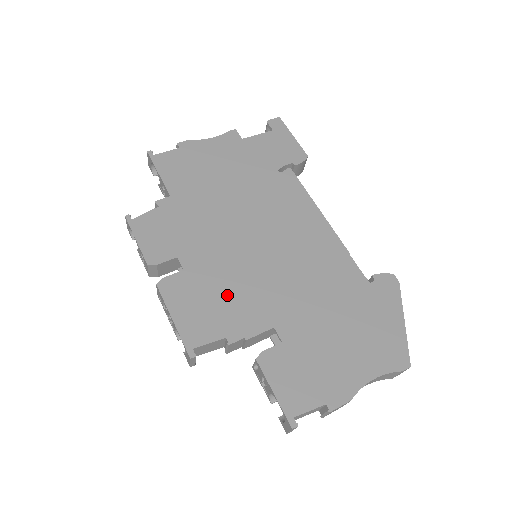
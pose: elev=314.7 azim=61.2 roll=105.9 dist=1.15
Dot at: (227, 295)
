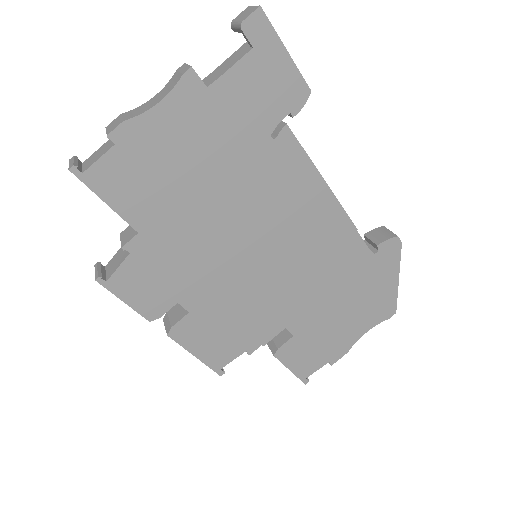
Dot at: (239, 318)
